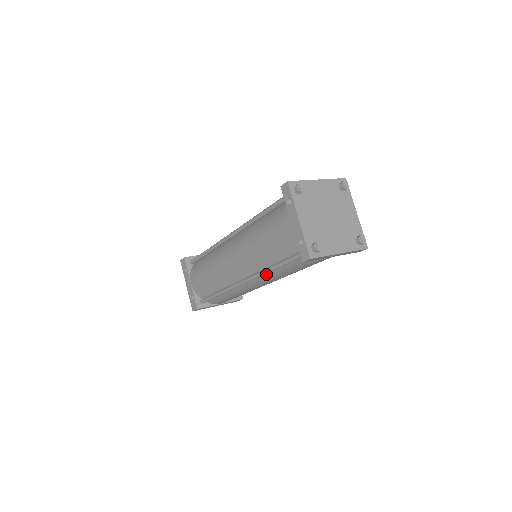
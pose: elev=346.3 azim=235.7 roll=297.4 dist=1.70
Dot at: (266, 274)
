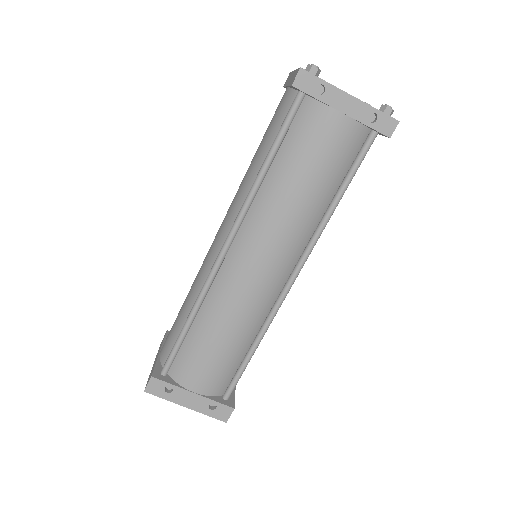
Dot at: occluded
